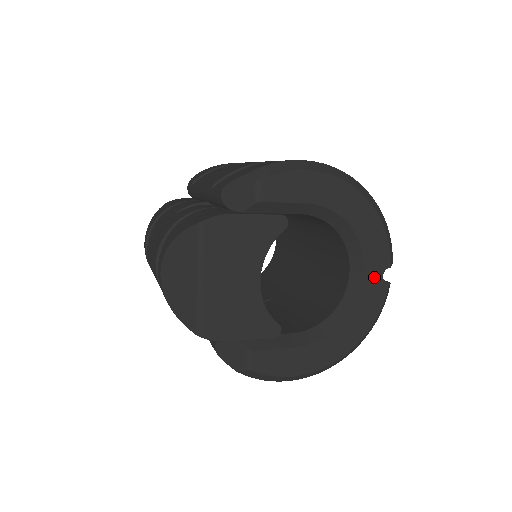
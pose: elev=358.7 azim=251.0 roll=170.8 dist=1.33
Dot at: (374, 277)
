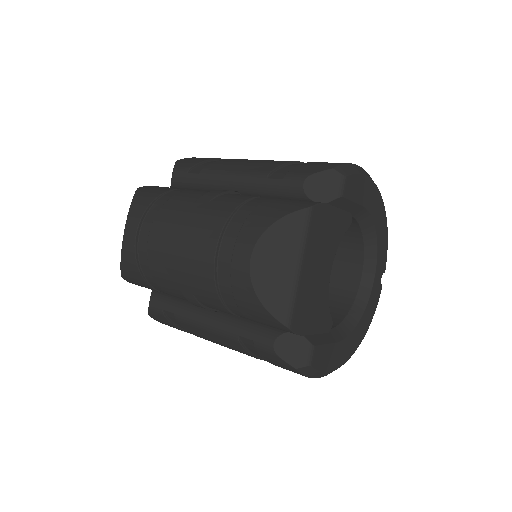
Dot at: (378, 279)
